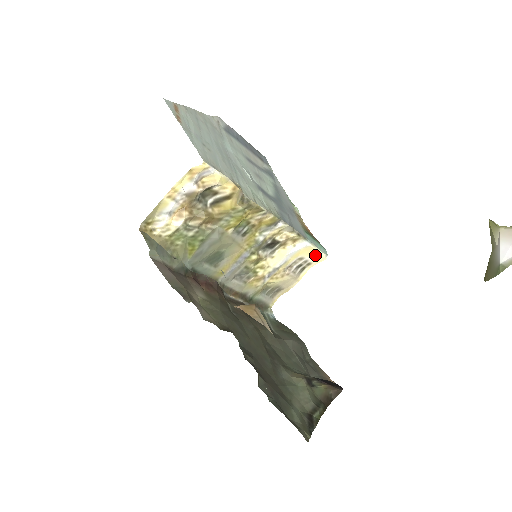
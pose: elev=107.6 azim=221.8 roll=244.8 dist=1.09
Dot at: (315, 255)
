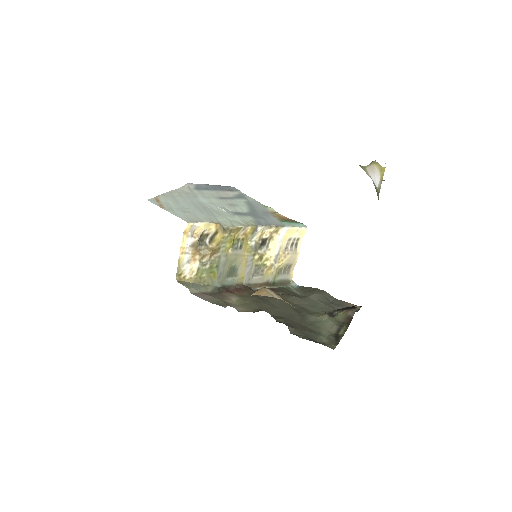
Dot at: (297, 232)
